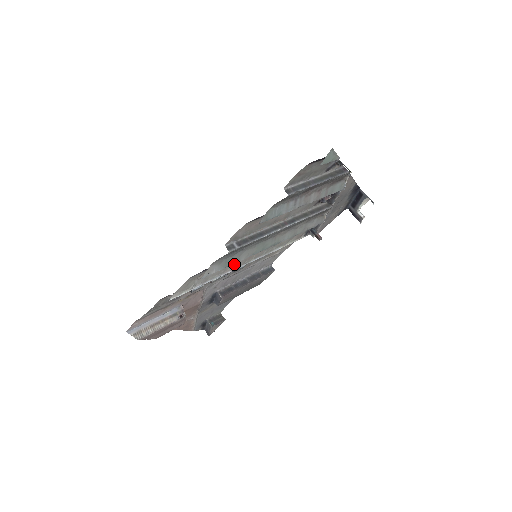
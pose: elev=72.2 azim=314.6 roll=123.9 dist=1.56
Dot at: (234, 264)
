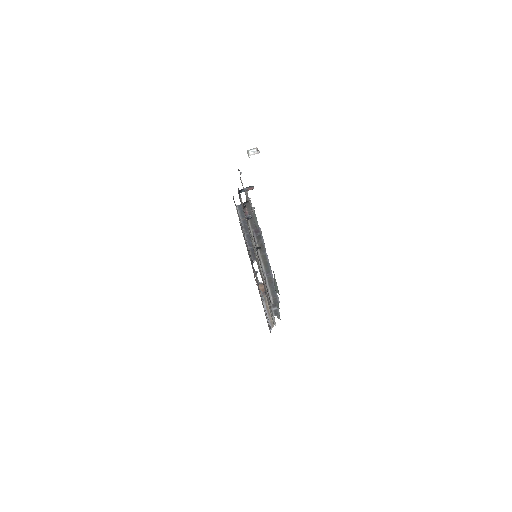
Dot at: occluded
